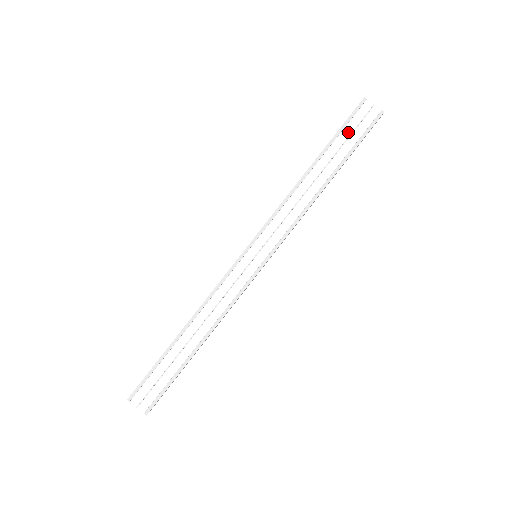
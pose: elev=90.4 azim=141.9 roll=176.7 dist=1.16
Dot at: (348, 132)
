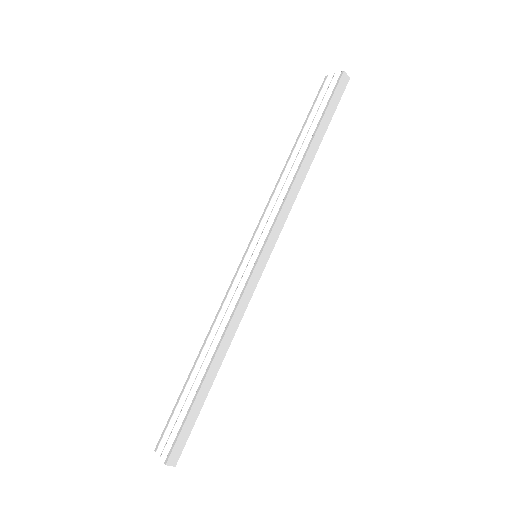
Dot at: (316, 108)
